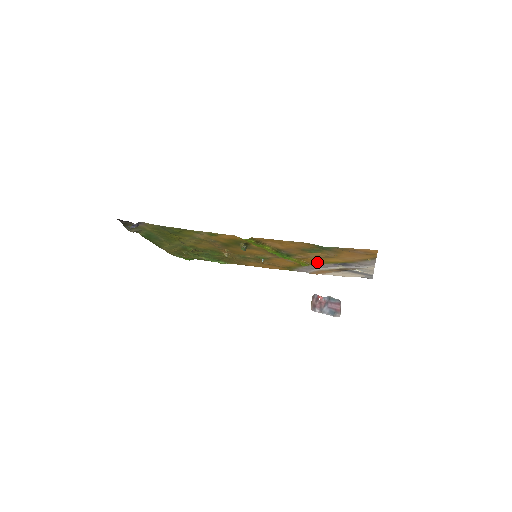
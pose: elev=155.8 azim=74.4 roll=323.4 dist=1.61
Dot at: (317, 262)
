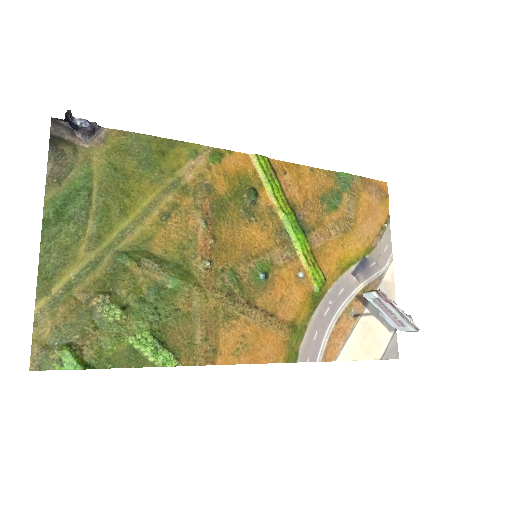
Dot at: (334, 268)
